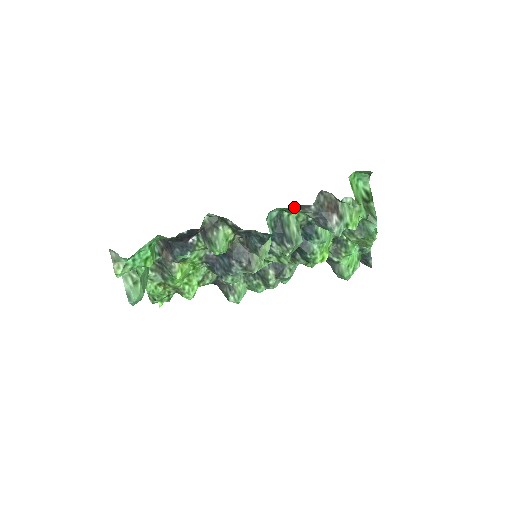
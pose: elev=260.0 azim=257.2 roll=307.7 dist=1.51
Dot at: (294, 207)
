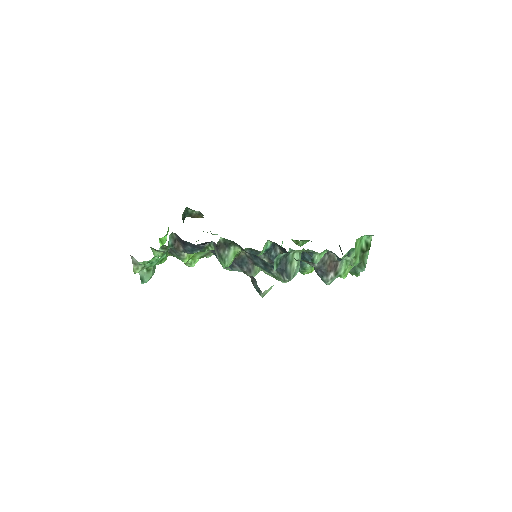
Dot at: (301, 260)
